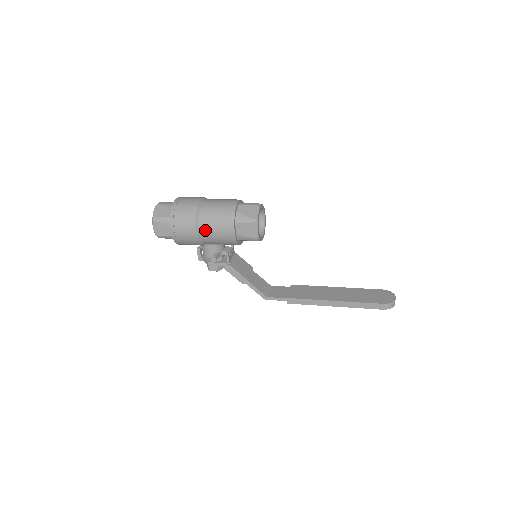
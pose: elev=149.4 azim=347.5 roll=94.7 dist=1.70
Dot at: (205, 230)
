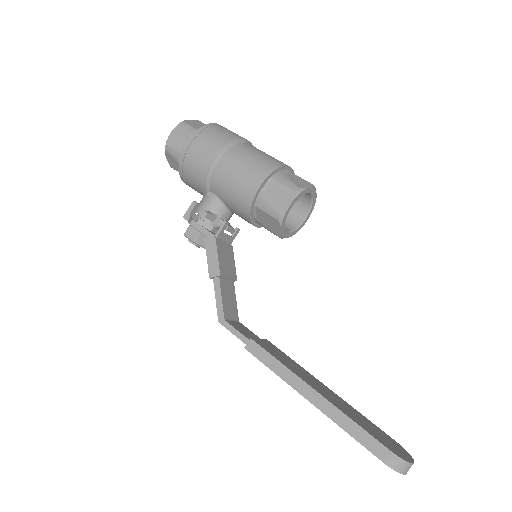
Dot at: (227, 163)
